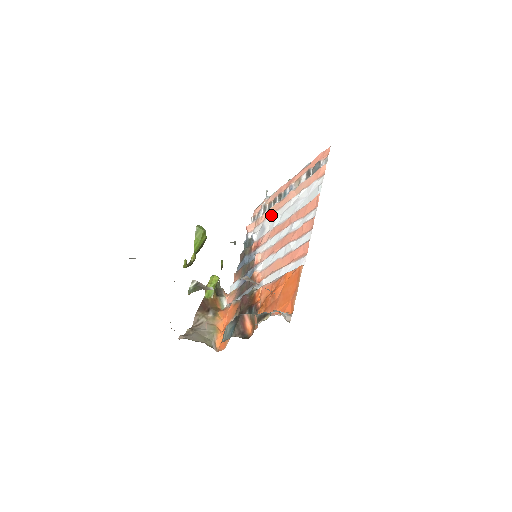
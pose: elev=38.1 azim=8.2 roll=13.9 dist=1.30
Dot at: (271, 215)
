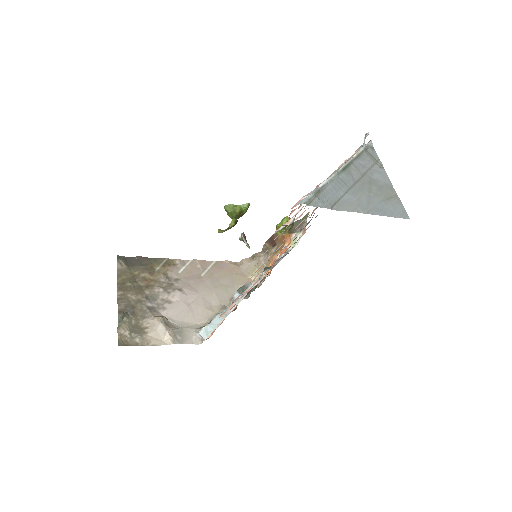
Dot at: occluded
